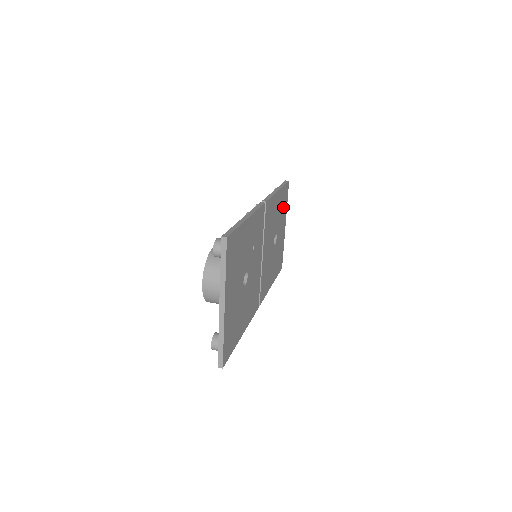
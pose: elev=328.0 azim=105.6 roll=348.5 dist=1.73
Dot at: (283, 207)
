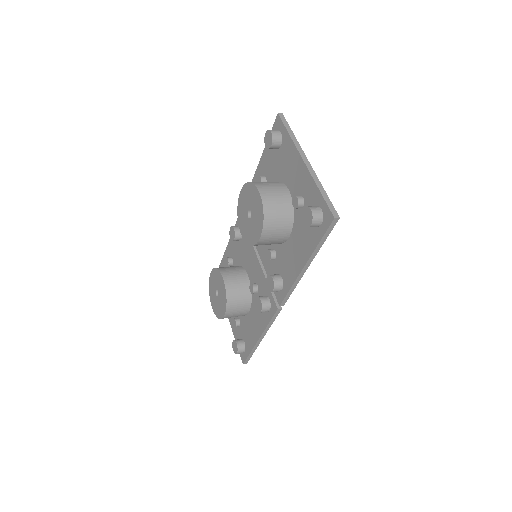
Dot at: occluded
